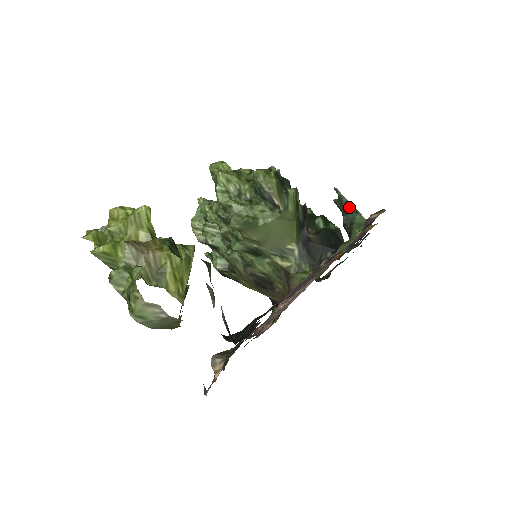
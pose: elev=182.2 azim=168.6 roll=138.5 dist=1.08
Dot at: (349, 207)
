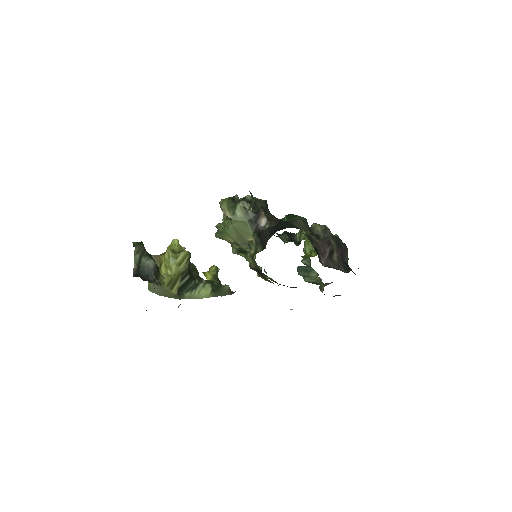
Dot at: (253, 198)
